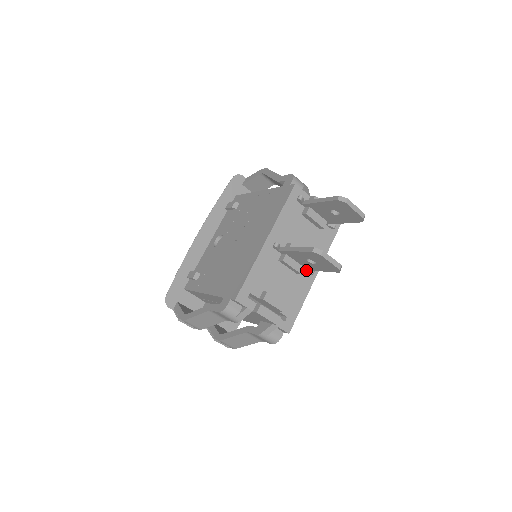
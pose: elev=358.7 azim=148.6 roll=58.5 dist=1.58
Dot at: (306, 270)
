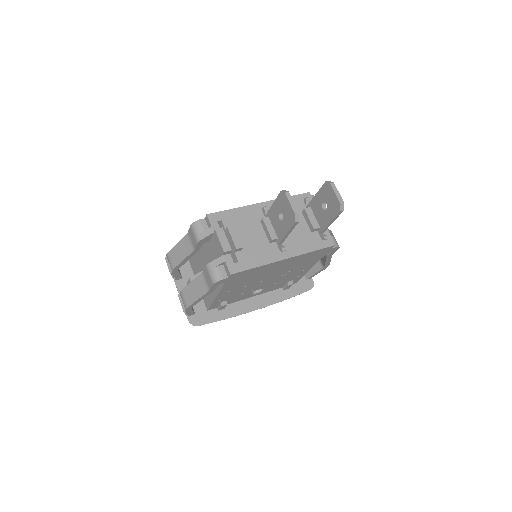
Dot at: (279, 245)
